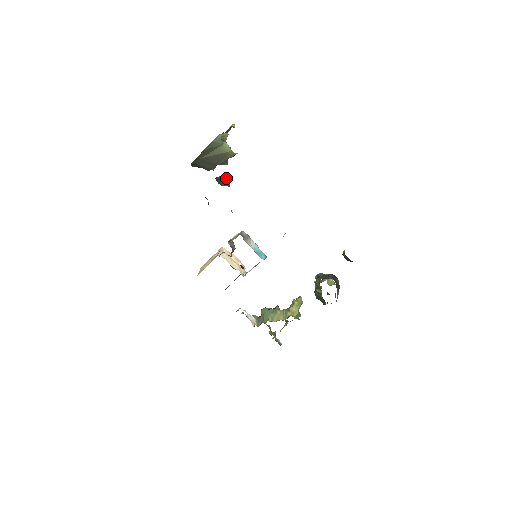
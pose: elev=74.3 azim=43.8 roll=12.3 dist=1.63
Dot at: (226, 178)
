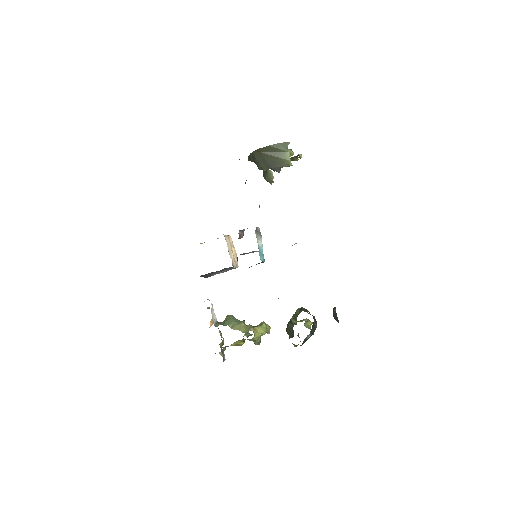
Dot at: occluded
